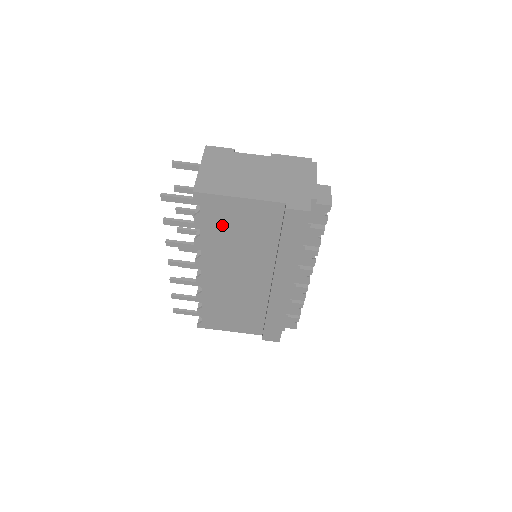
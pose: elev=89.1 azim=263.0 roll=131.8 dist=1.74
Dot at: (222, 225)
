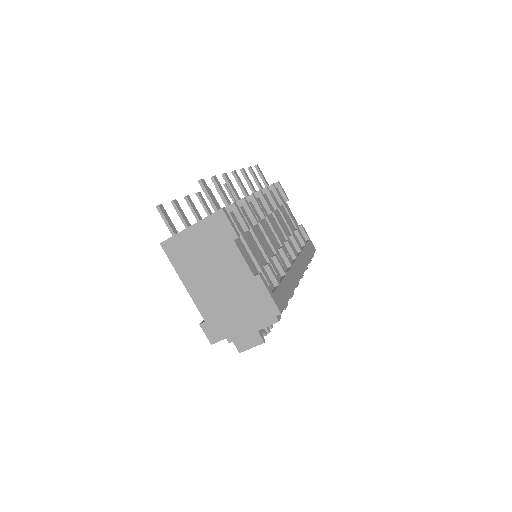
Dot at: occluded
